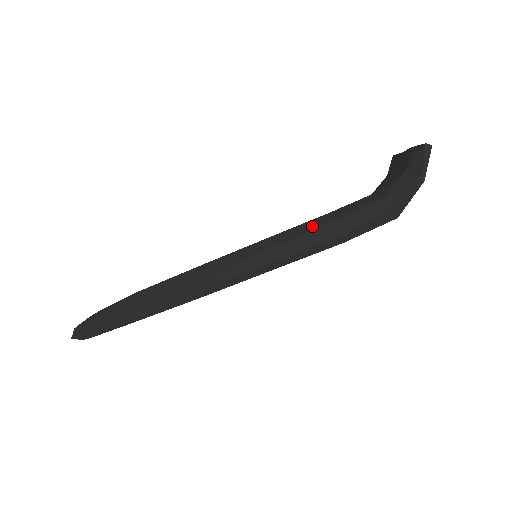
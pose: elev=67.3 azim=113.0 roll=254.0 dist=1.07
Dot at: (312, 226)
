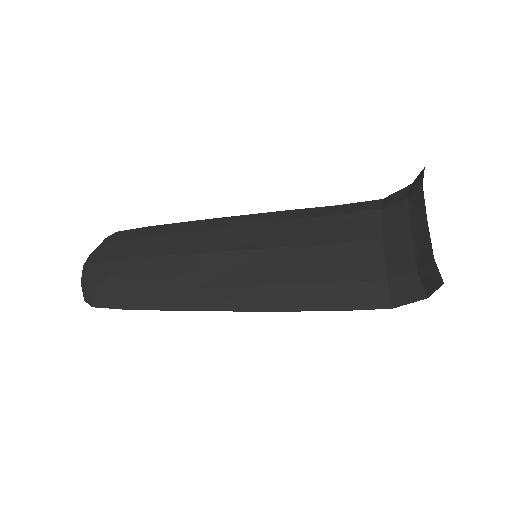
Dot at: (315, 271)
